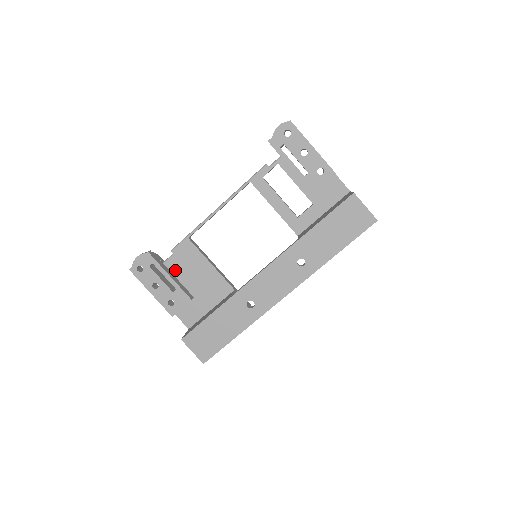
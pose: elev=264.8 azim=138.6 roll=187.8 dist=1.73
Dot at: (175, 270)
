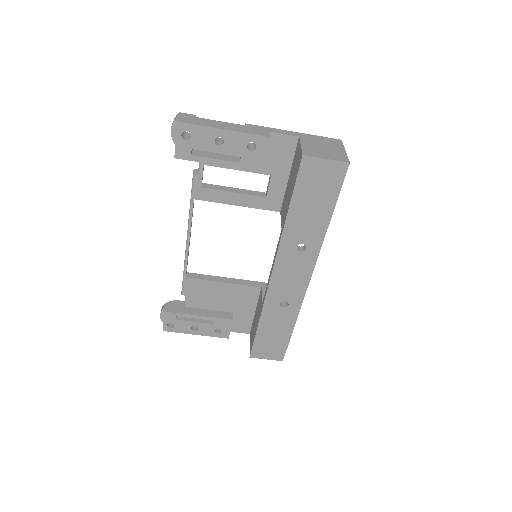
Dot at: (199, 305)
